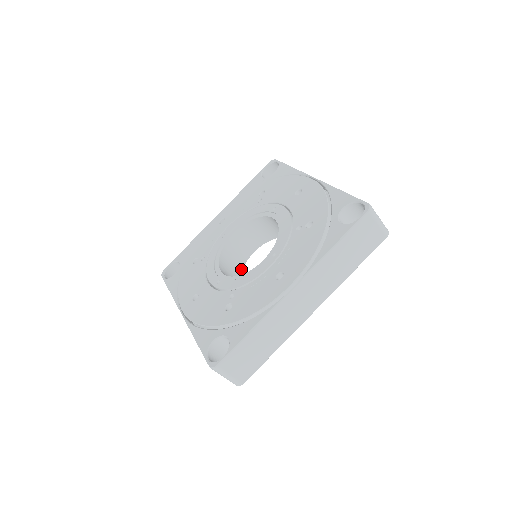
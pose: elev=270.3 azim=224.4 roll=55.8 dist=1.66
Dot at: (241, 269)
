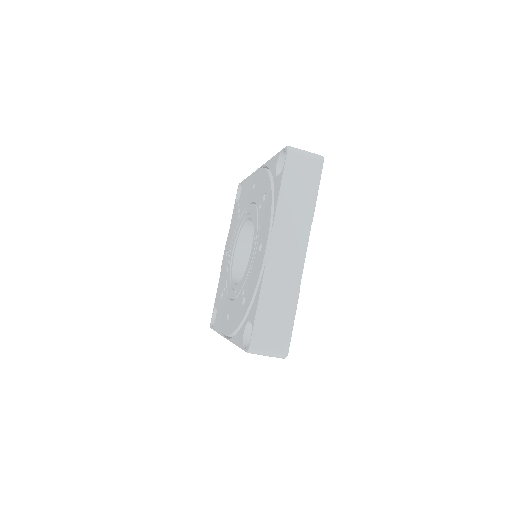
Dot at: occluded
